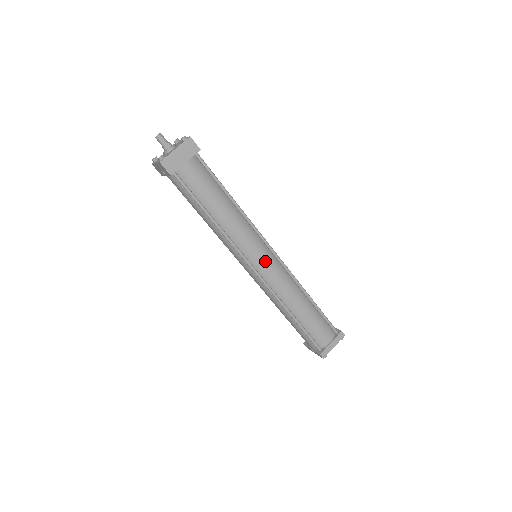
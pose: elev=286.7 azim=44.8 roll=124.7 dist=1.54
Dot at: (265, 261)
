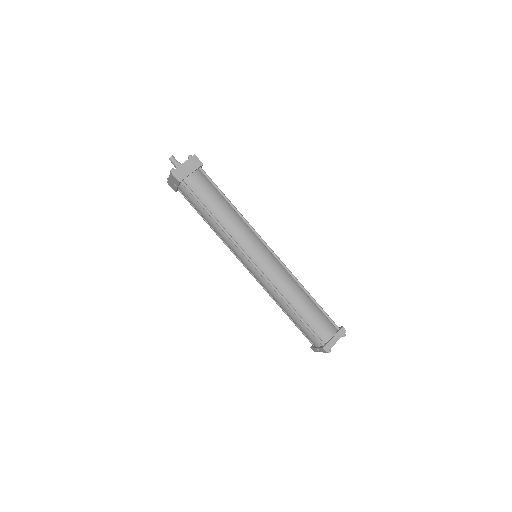
Dot at: (262, 256)
